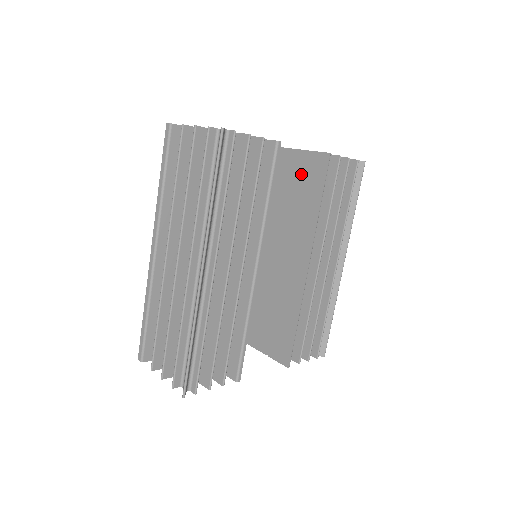
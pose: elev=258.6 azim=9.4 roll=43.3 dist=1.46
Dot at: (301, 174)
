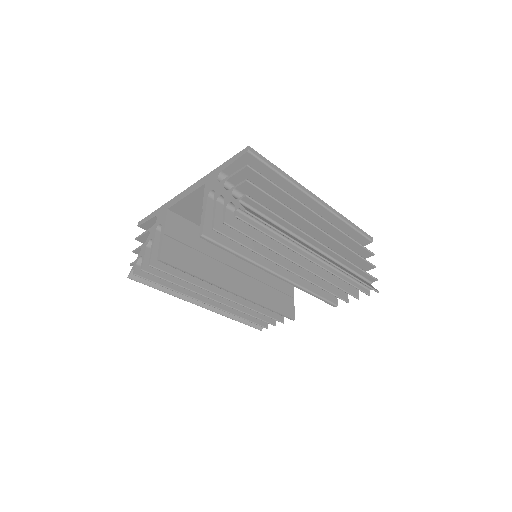
Dot at: occluded
